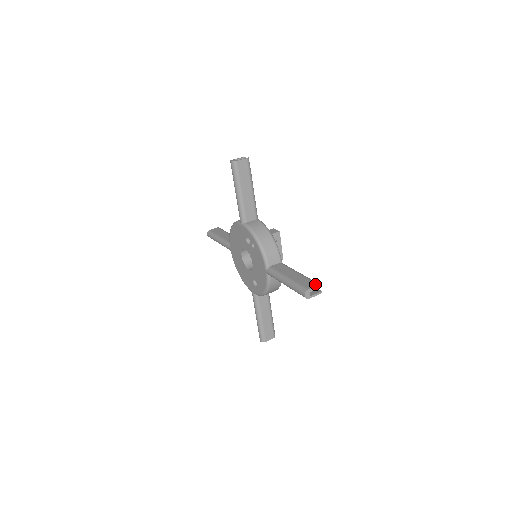
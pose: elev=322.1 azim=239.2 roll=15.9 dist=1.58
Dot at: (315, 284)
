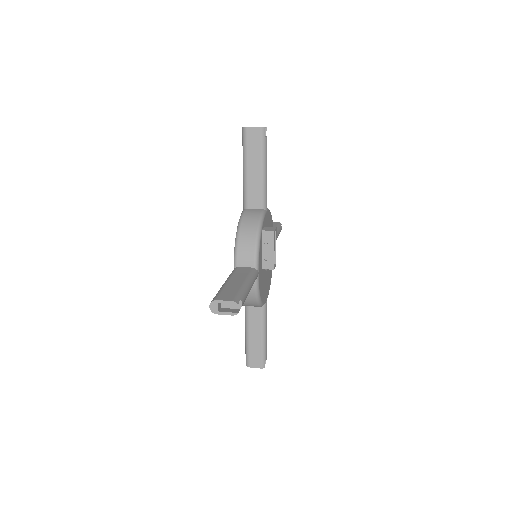
Dot at: (231, 299)
